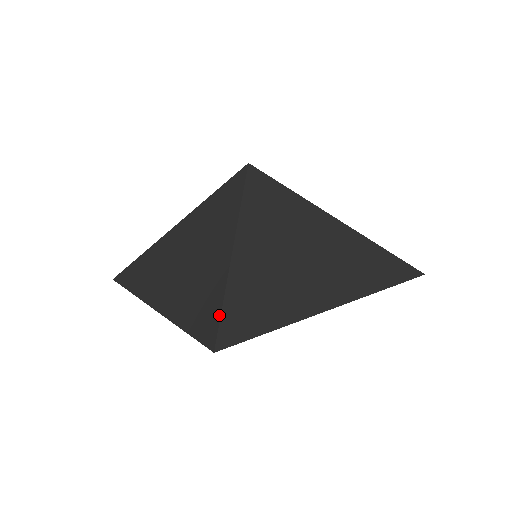
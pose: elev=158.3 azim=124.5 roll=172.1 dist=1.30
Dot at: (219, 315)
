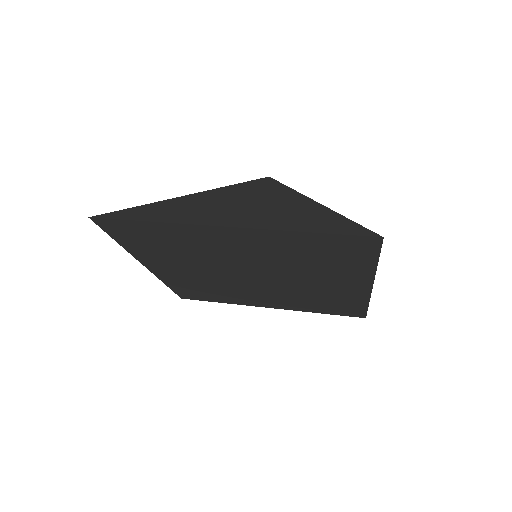
Dot at: (357, 224)
